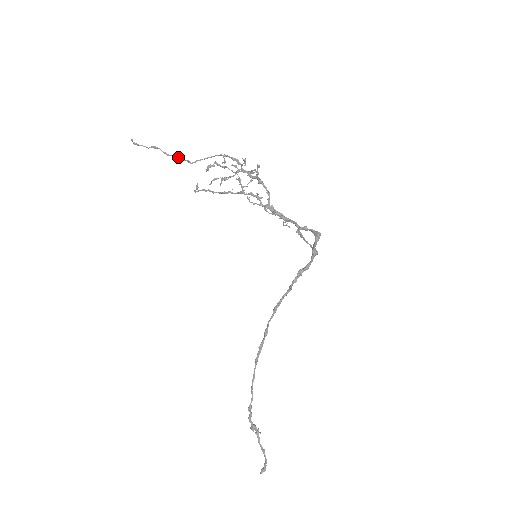
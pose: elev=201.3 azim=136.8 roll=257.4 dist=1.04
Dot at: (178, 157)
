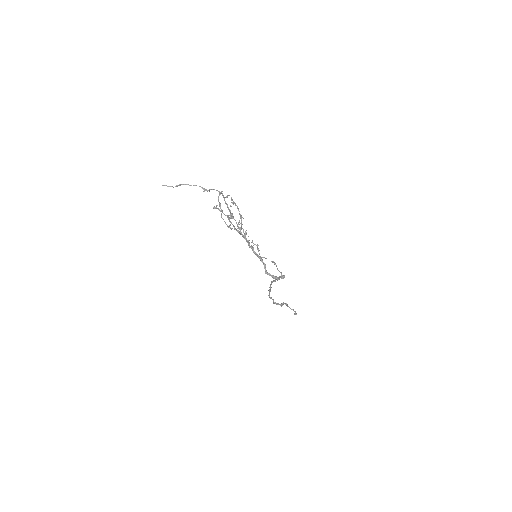
Dot at: occluded
